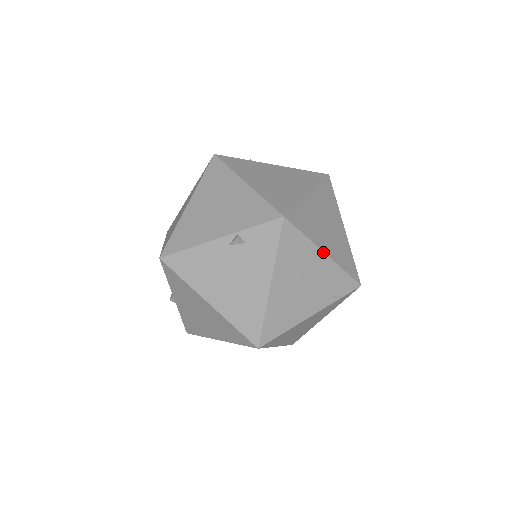
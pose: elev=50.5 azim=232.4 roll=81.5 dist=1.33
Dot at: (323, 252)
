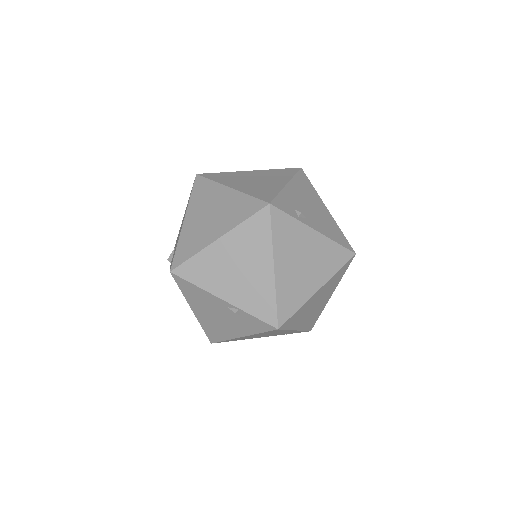
Dot at: (295, 330)
